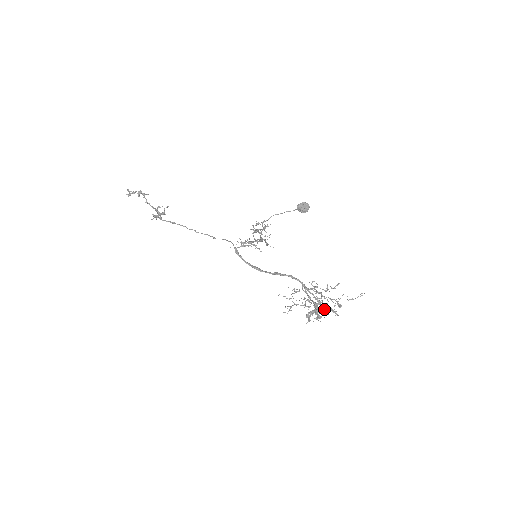
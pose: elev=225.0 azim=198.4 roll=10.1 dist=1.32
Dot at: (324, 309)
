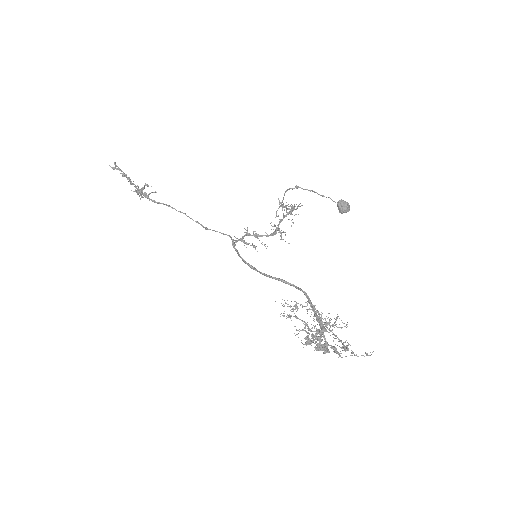
Dot at: (326, 343)
